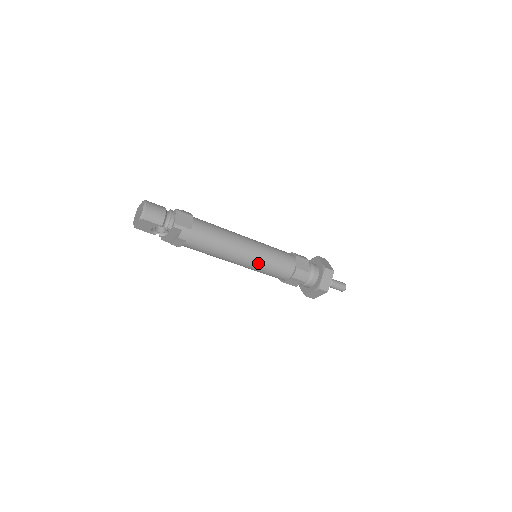
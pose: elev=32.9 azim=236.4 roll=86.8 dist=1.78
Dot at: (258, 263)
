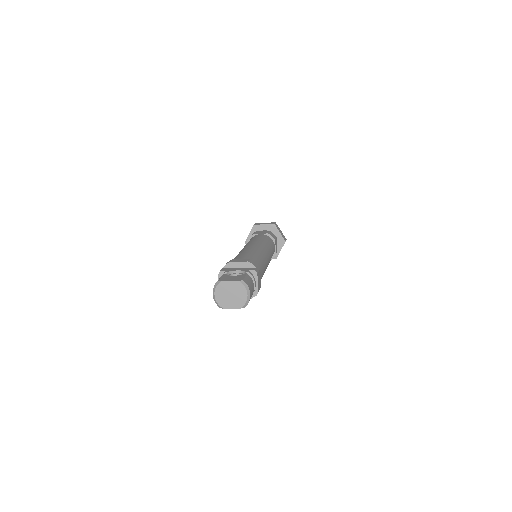
Dot at: occluded
